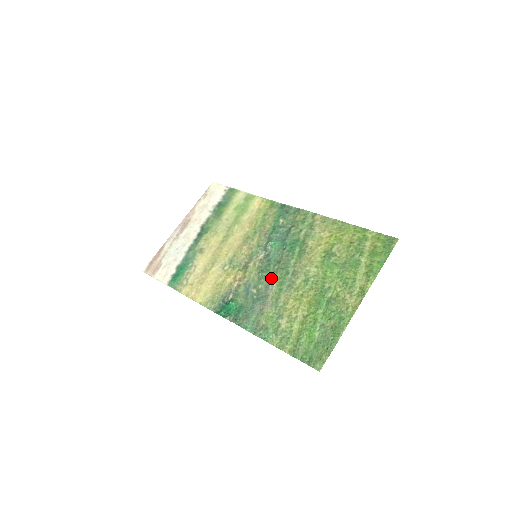
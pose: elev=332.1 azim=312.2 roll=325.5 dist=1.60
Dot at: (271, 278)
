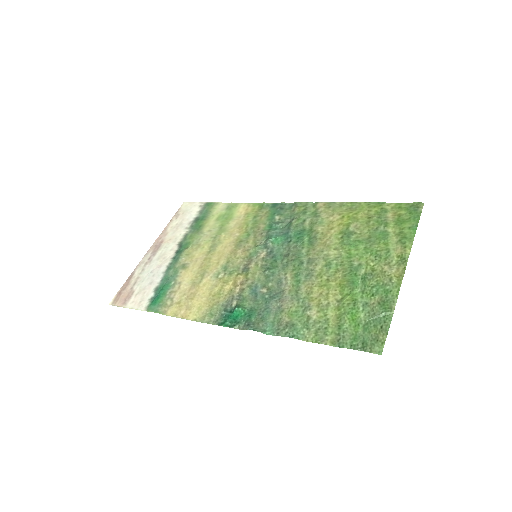
Dot at: (282, 273)
